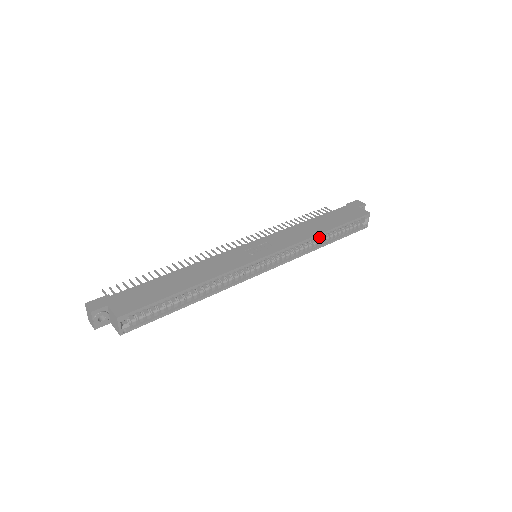
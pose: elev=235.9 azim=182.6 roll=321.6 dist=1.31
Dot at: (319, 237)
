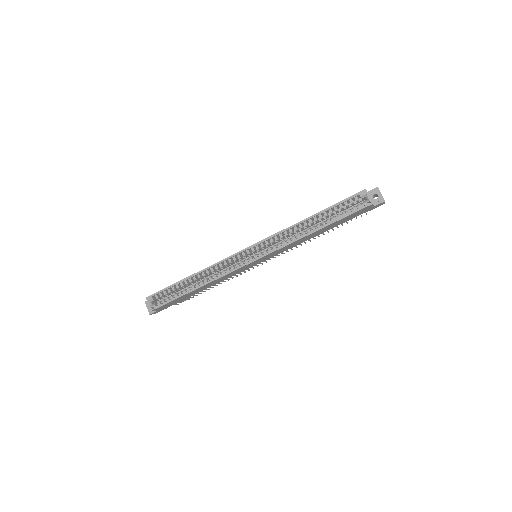
Dot at: (312, 227)
